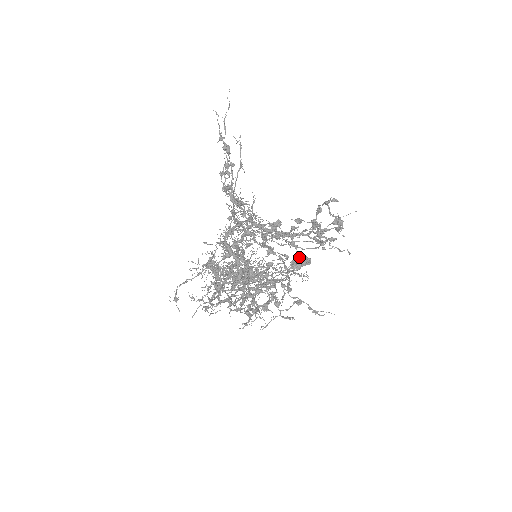
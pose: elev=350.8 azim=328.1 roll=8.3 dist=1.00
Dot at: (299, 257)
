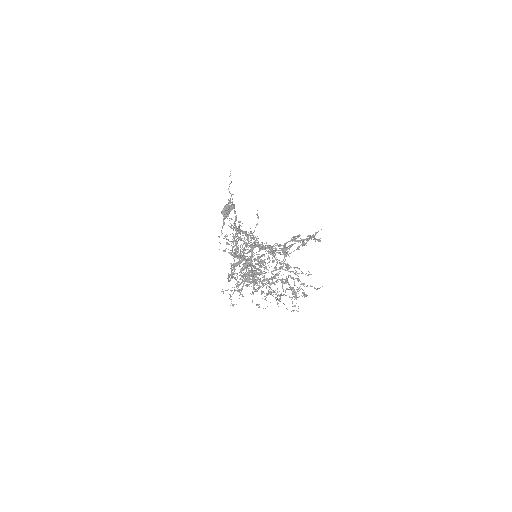
Dot at: (226, 208)
